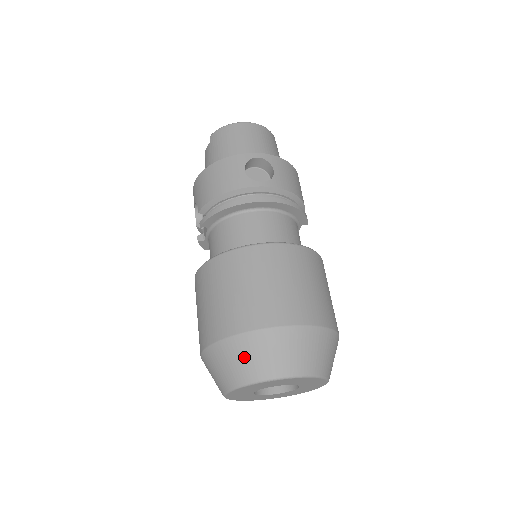
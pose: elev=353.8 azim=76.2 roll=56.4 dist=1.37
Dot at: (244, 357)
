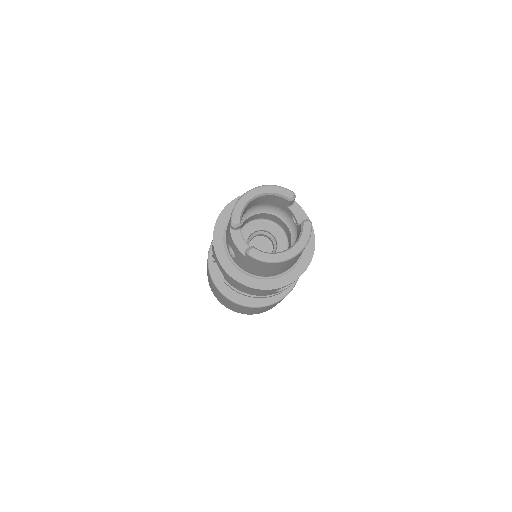
Dot at: occluded
